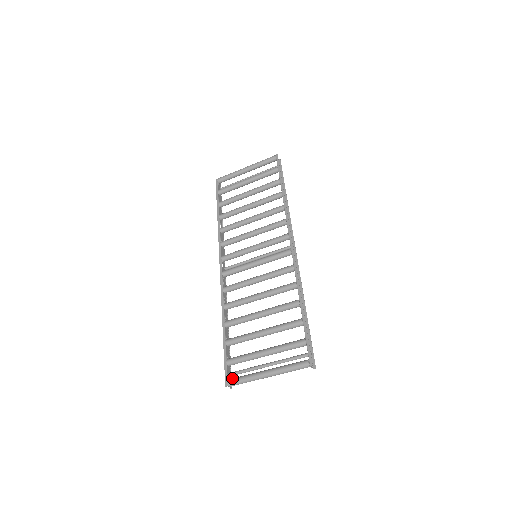
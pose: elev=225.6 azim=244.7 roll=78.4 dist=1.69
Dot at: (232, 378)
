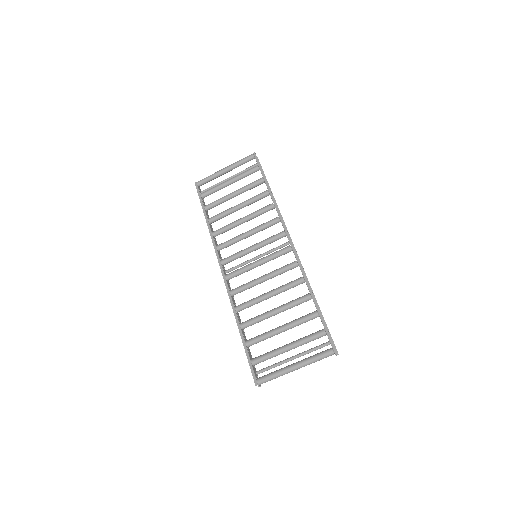
Dot at: (260, 377)
